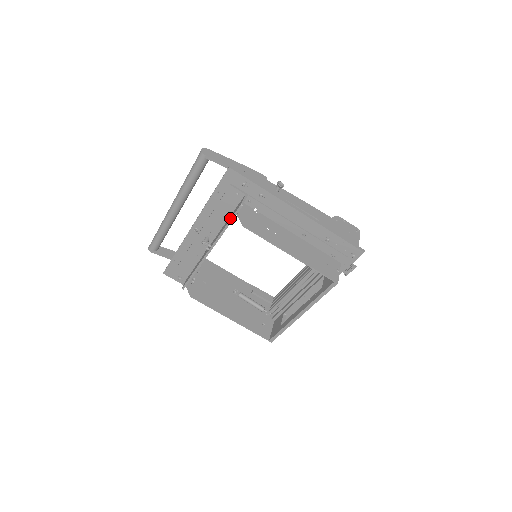
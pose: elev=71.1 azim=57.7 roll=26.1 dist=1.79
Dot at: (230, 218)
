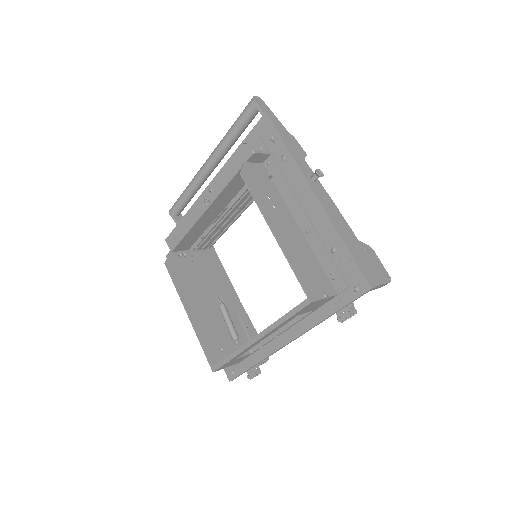
Dot at: (238, 171)
